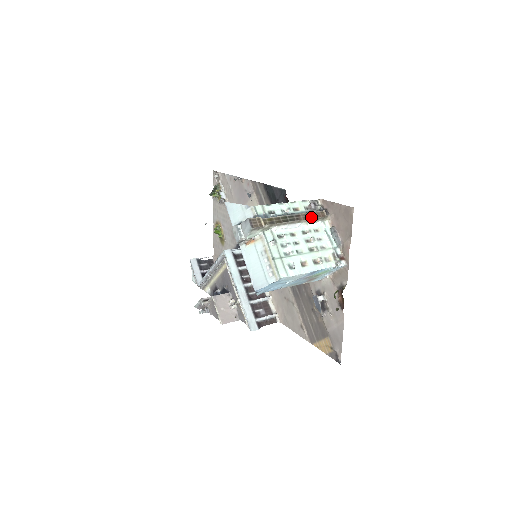
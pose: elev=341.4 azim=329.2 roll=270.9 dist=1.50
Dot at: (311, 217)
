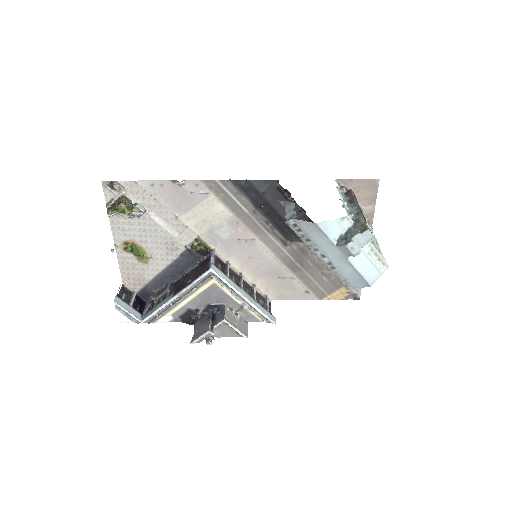
Dot at: (357, 201)
